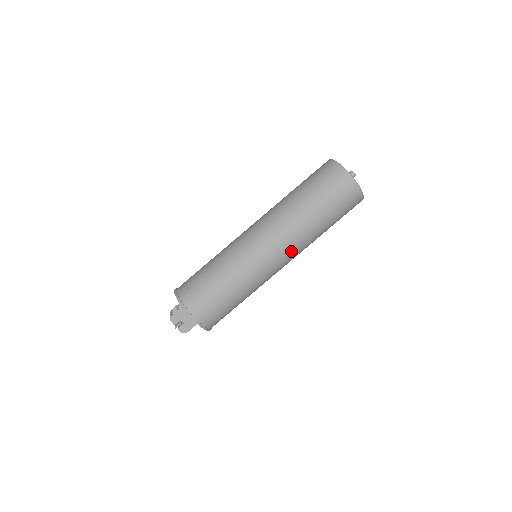
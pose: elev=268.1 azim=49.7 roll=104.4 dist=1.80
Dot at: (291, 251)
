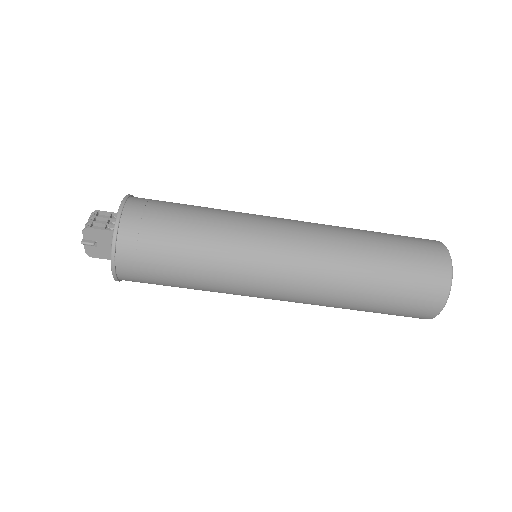
Dot at: (298, 301)
